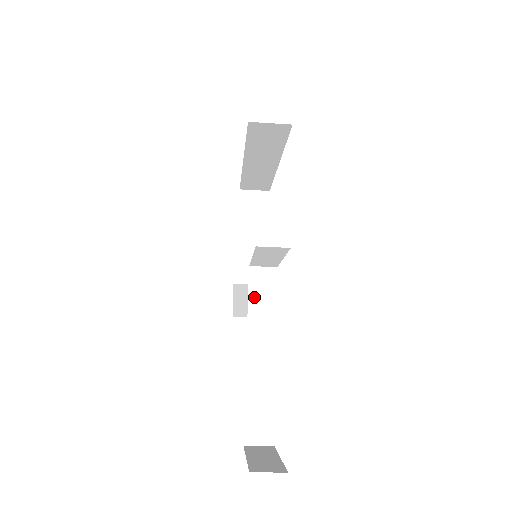
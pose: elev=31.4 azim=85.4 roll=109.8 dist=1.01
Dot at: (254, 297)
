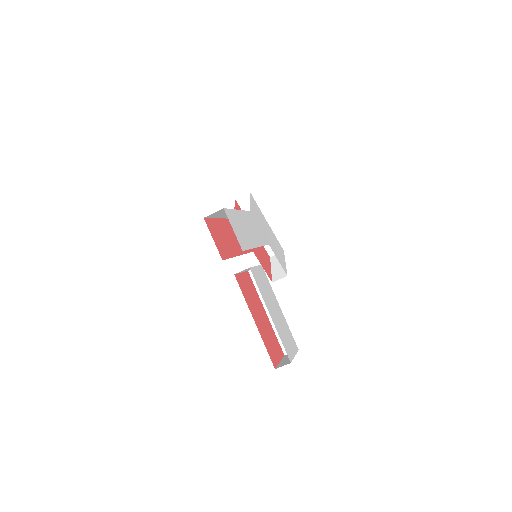
Dot at: occluded
